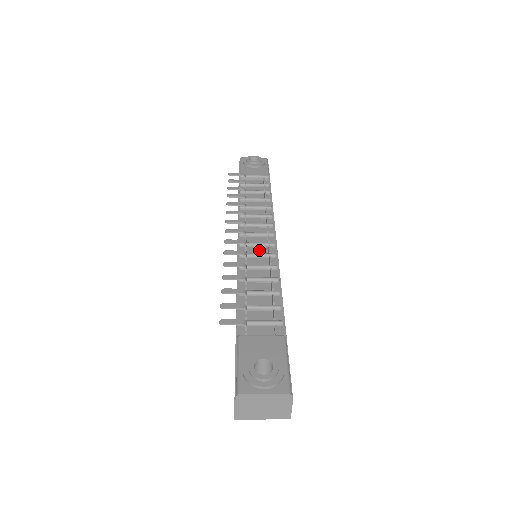
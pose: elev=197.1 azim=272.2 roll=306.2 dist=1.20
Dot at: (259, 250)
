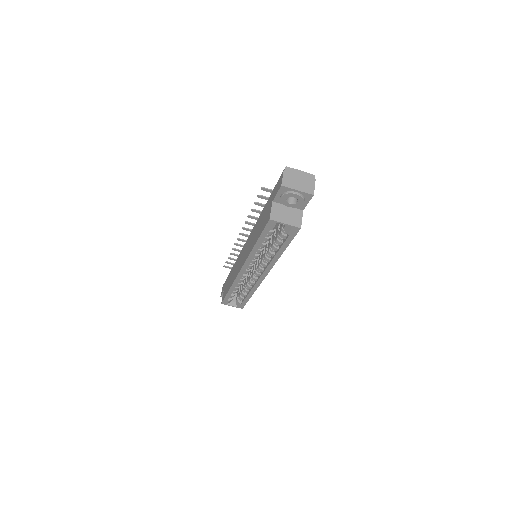
Dot at: occluded
